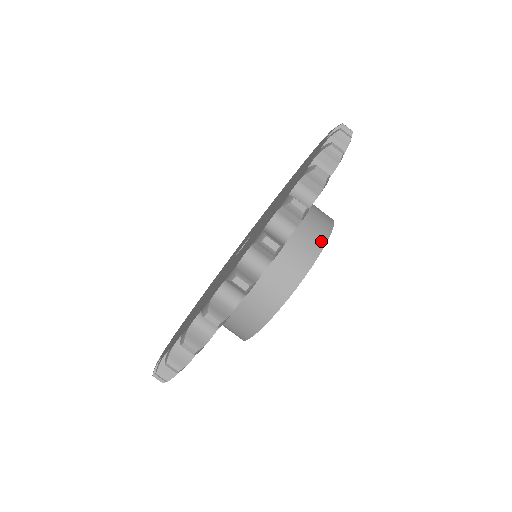
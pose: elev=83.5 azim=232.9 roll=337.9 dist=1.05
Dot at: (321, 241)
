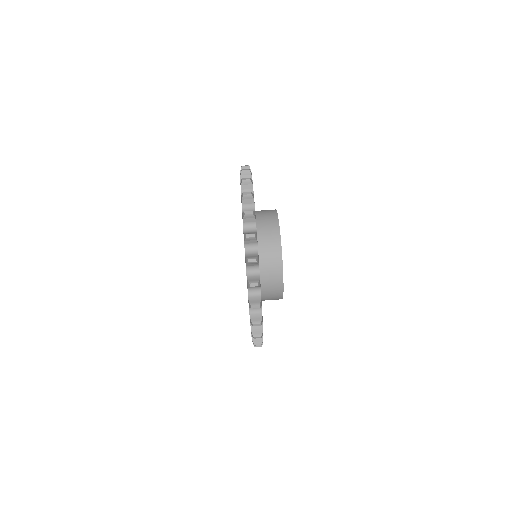
Dot at: occluded
